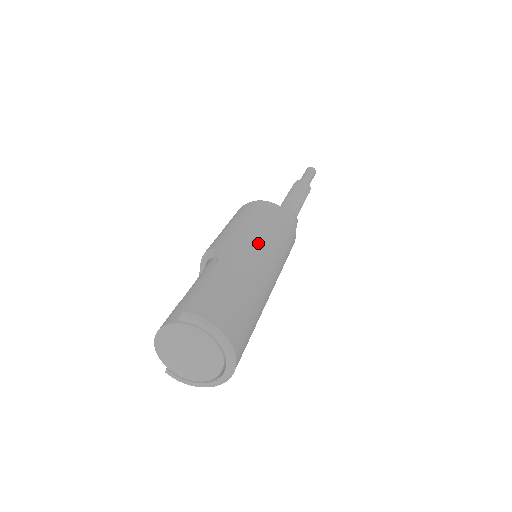
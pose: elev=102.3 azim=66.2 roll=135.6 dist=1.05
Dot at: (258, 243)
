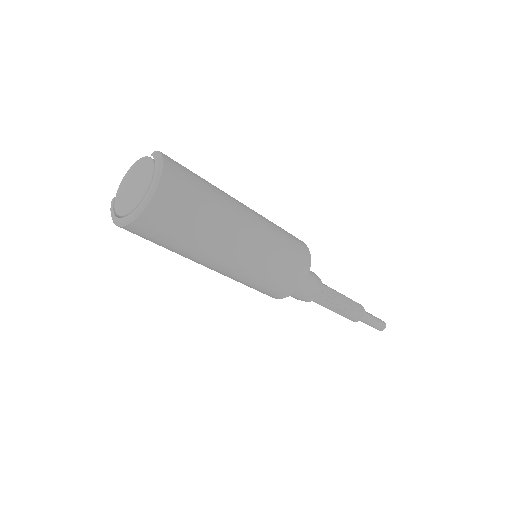
Dot at: (260, 223)
